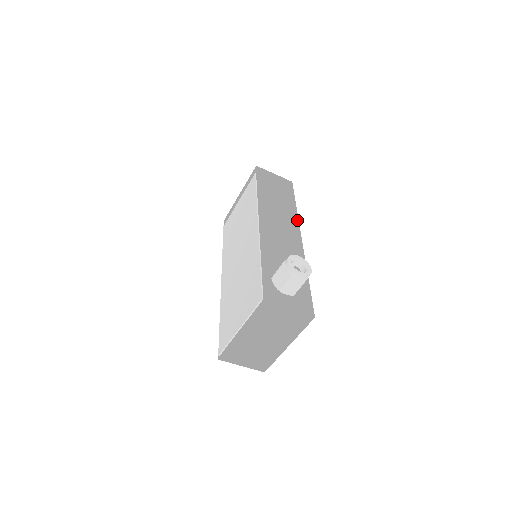
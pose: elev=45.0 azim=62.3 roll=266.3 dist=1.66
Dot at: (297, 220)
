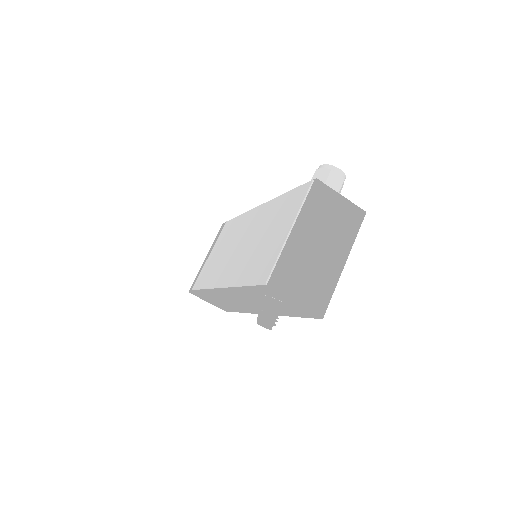
Dot at: occluded
